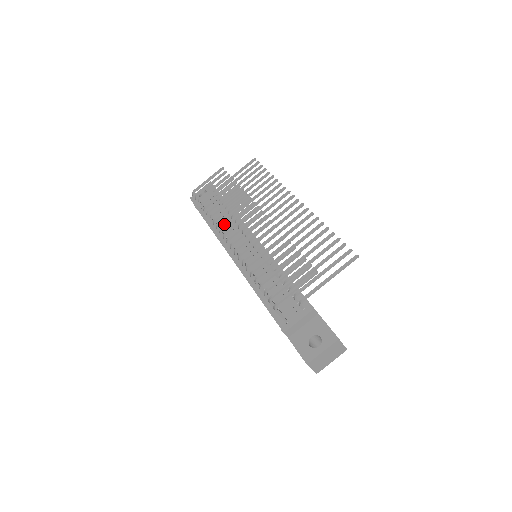
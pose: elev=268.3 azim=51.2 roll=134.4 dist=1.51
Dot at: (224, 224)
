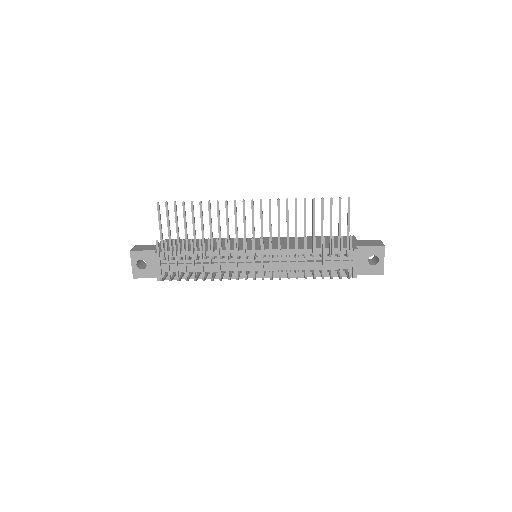
Dot at: (212, 268)
